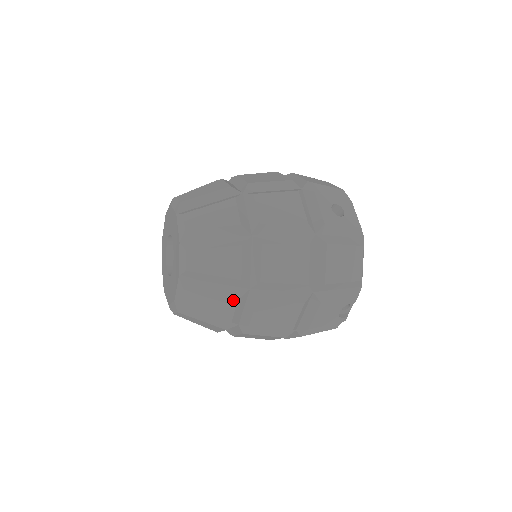
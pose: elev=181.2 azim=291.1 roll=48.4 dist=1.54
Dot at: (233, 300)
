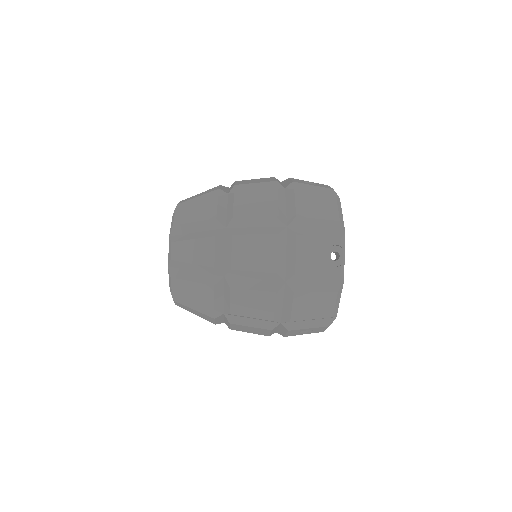
Dot at: (211, 239)
